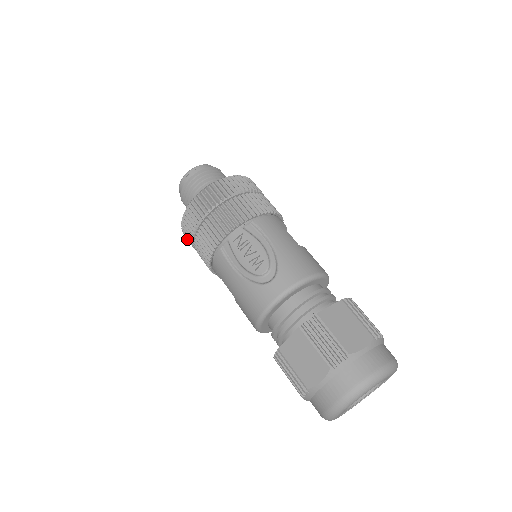
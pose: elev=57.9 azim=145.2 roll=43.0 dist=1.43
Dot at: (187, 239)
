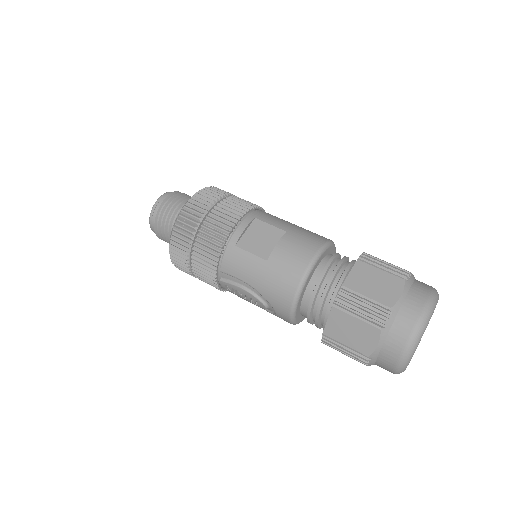
Dot at: occluded
